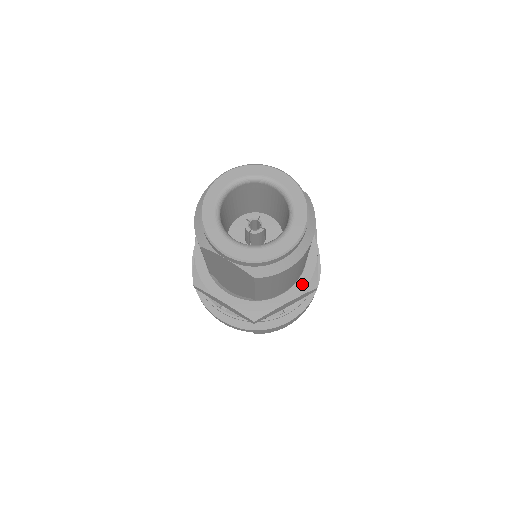
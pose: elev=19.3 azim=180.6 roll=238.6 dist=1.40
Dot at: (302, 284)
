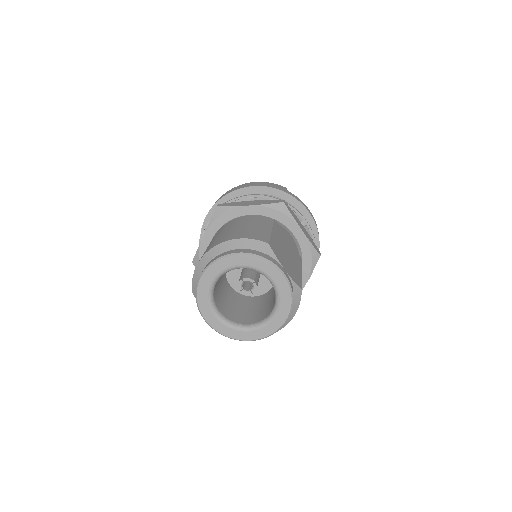
Dot at: occluded
